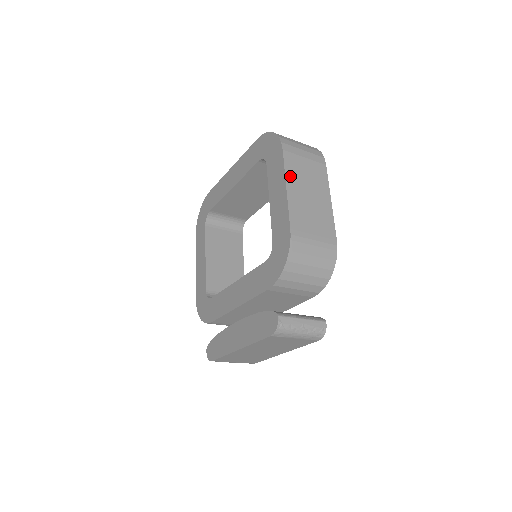
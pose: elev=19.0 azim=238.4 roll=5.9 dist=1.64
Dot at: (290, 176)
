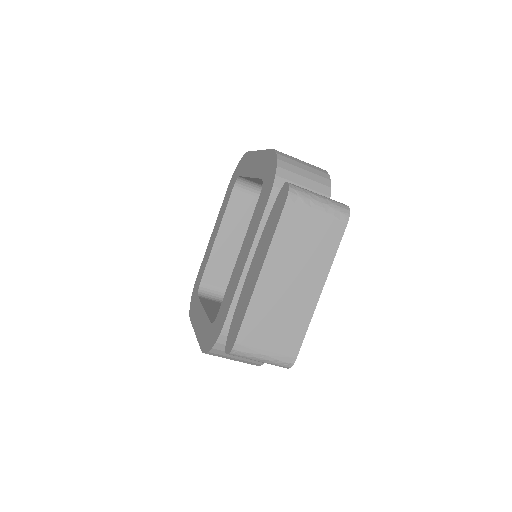
Dot at: occluded
